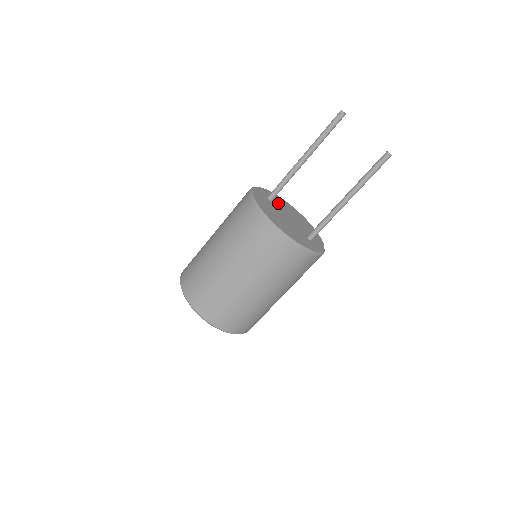
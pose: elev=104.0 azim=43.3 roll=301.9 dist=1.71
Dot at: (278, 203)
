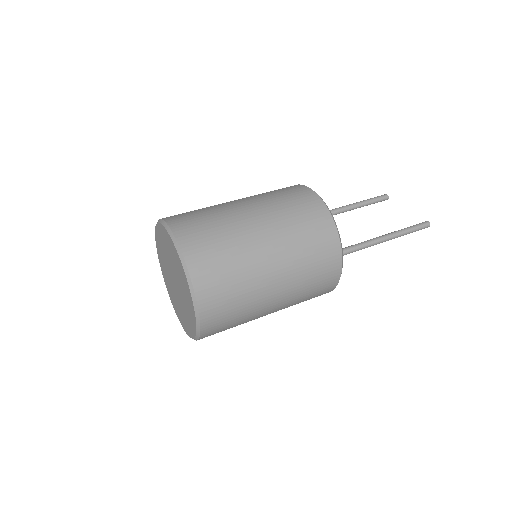
Dot at: occluded
